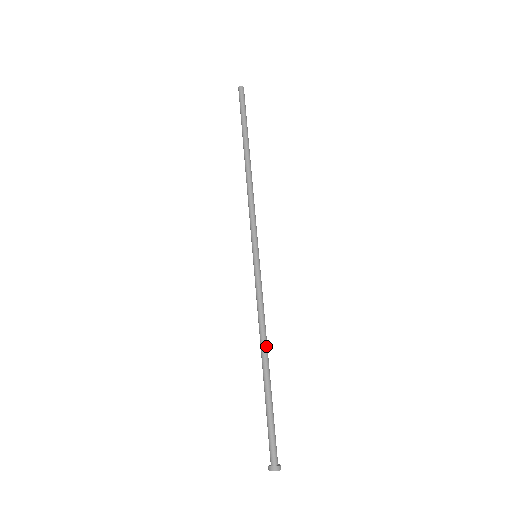
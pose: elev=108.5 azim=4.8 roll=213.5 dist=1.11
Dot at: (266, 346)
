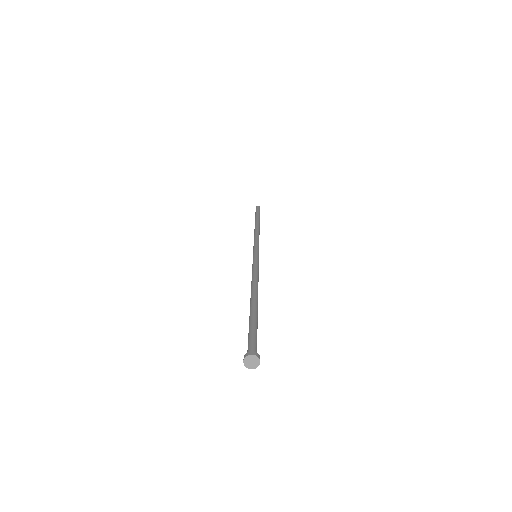
Dot at: occluded
